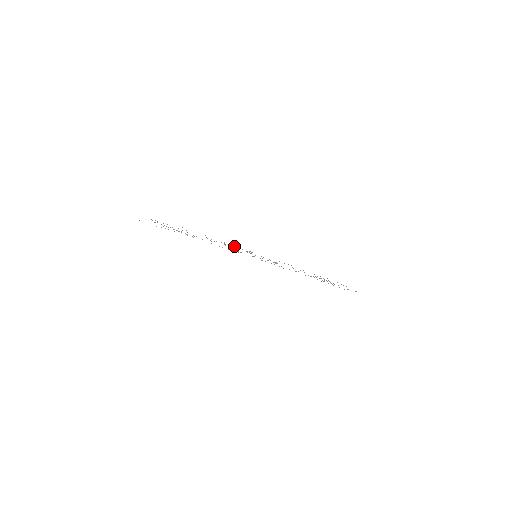
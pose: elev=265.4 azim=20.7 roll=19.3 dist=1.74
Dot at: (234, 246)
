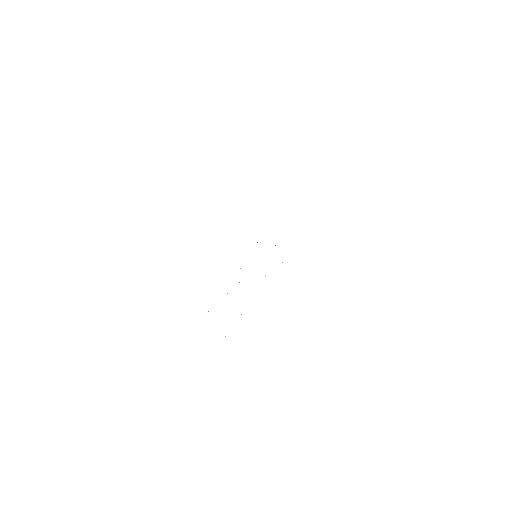
Dot at: occluded
